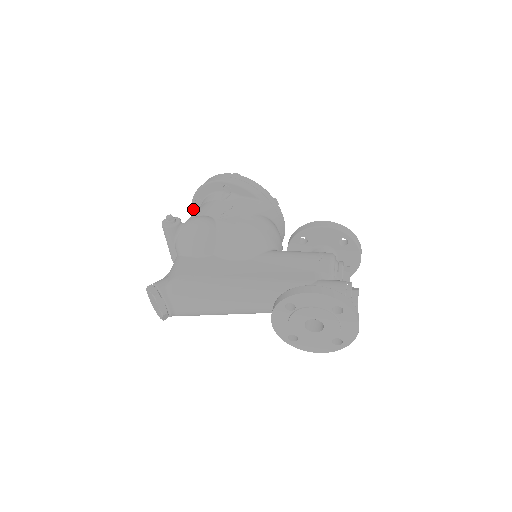
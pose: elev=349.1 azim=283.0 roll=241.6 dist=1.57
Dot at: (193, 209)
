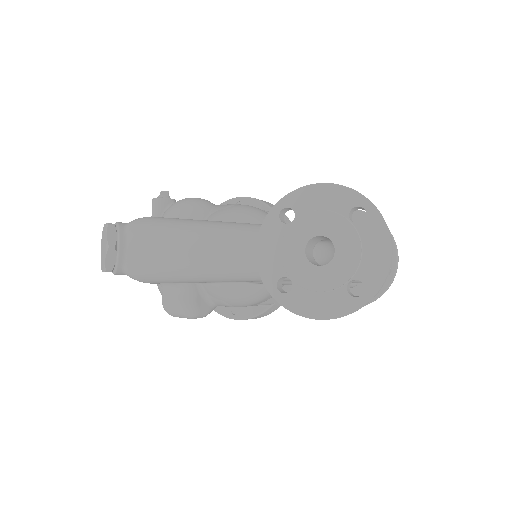
Dot at: occluded
